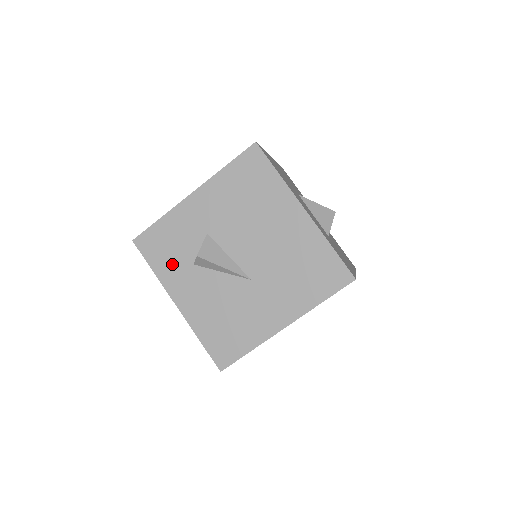
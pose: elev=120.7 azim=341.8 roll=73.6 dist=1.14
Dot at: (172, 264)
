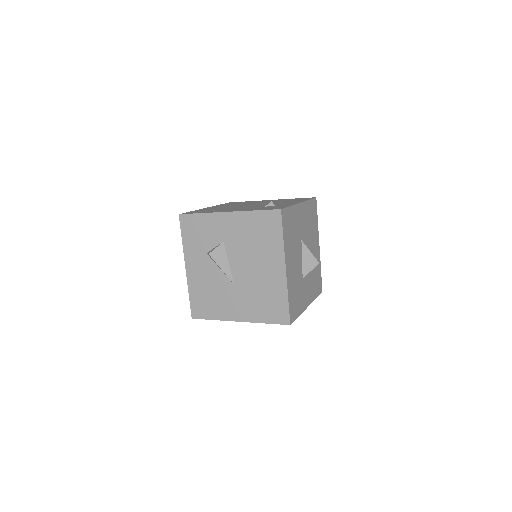
Dot at: (195, 244)
